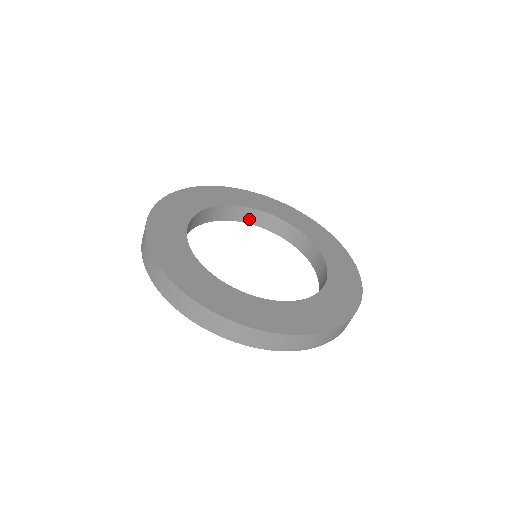
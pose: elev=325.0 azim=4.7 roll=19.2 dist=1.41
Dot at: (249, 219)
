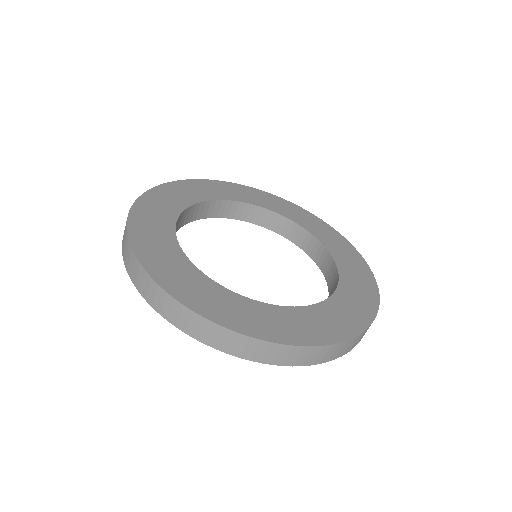
Dot at: (282, 230)
